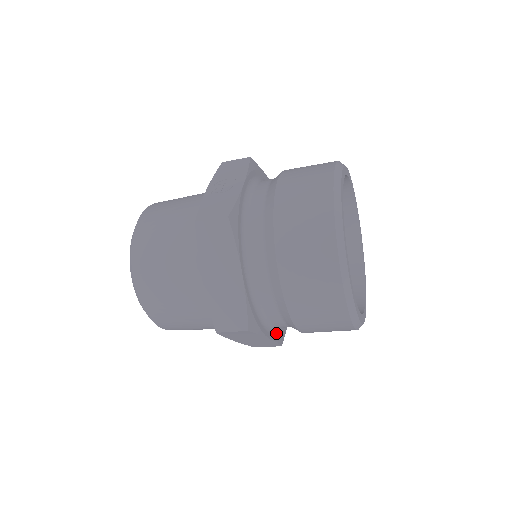
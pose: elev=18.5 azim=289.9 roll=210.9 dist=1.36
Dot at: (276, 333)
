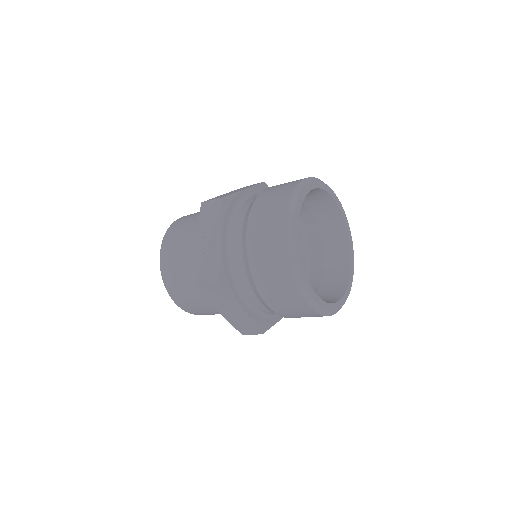
Dot at: occluded
